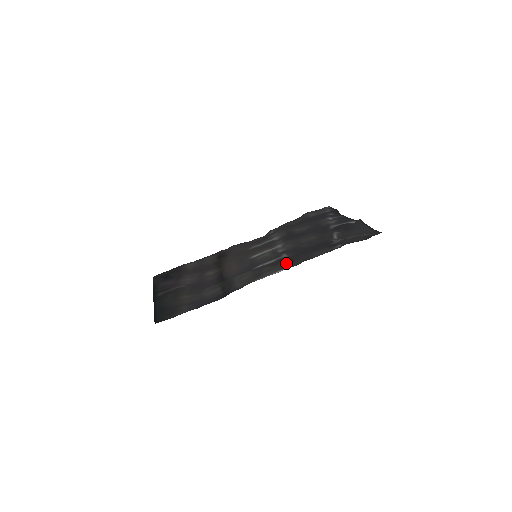
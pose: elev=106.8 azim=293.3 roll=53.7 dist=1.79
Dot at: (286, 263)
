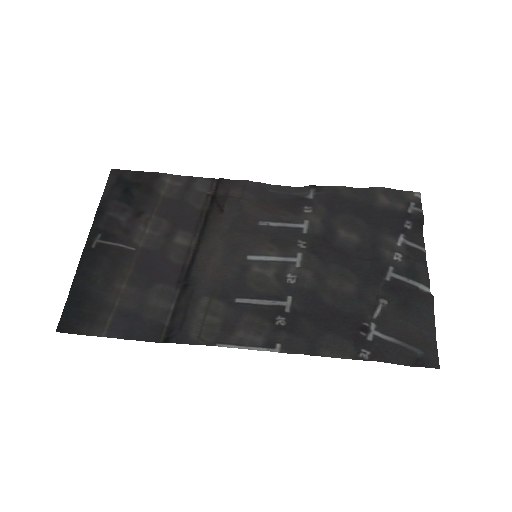
Dot at: (279, 332)
